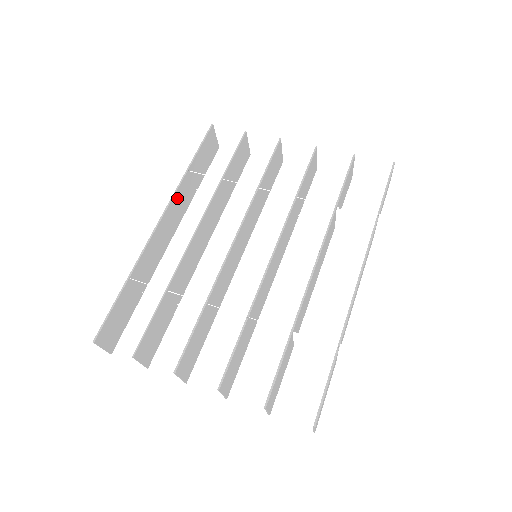
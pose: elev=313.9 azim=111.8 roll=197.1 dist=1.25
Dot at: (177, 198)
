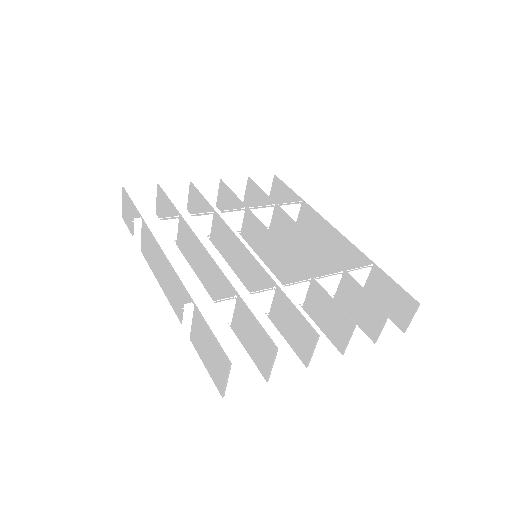
Dot at: (153, 243)
